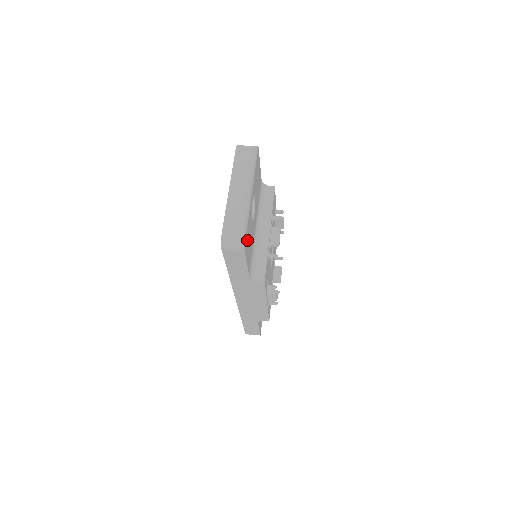
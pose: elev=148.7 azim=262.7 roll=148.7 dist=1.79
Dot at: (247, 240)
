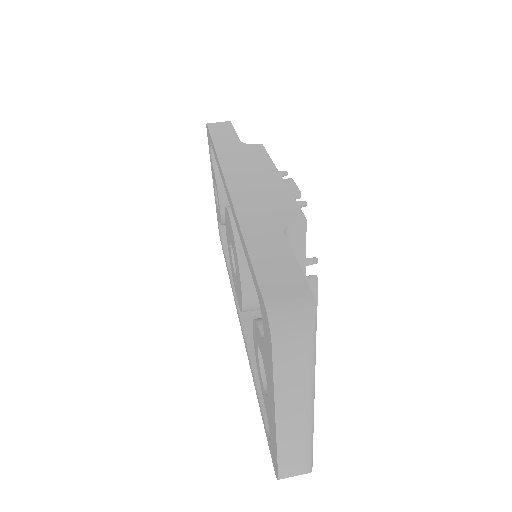
Dot at: occluded
